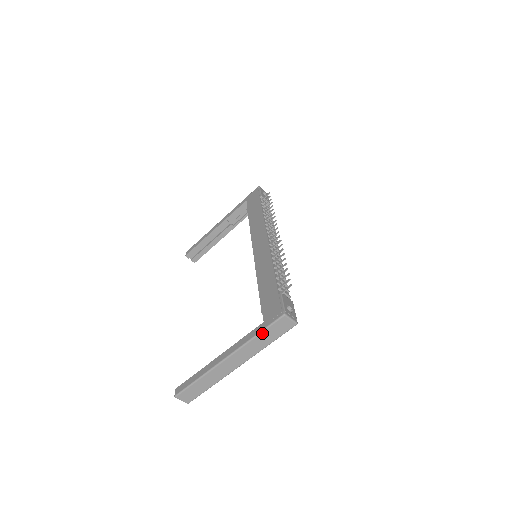
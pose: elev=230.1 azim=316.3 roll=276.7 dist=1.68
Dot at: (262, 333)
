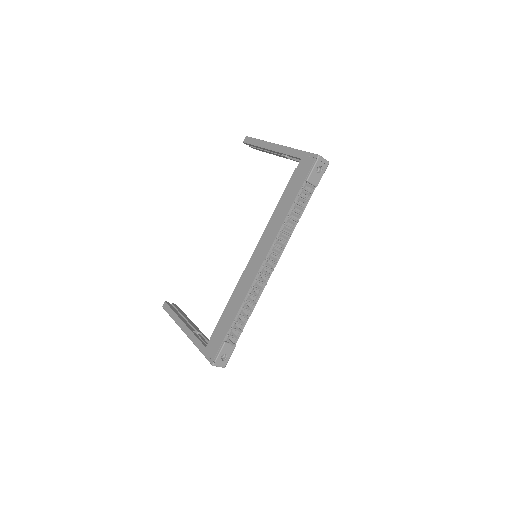
Dot at: (202, 352)
